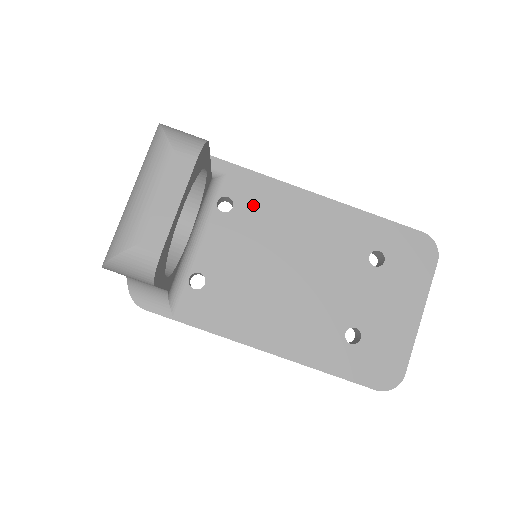
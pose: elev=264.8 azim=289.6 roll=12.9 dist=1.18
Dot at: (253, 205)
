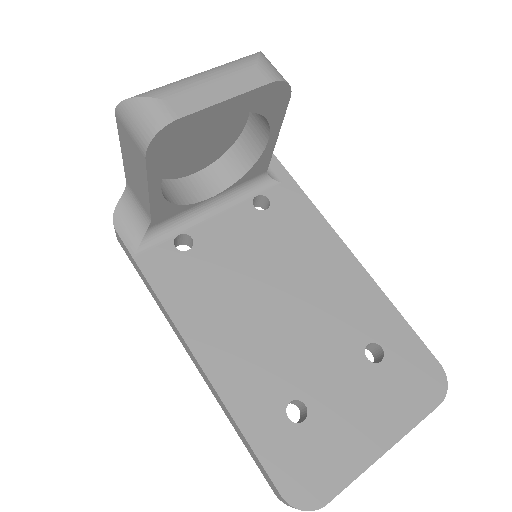
Dot at: (286, 220)
